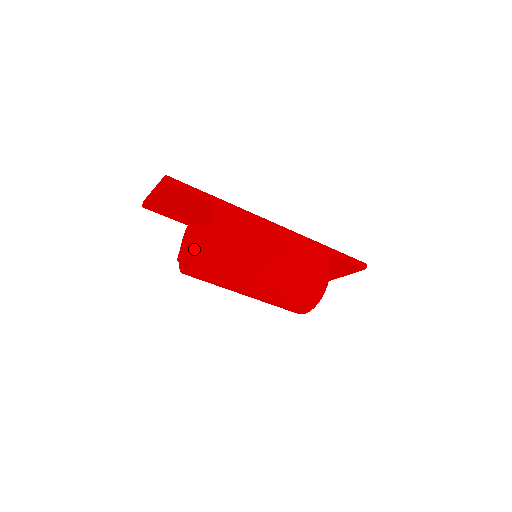
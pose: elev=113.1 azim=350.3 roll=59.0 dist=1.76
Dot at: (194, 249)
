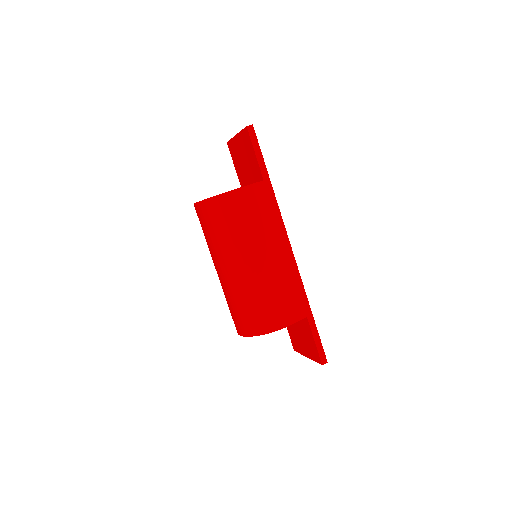
Dot at: occluded
